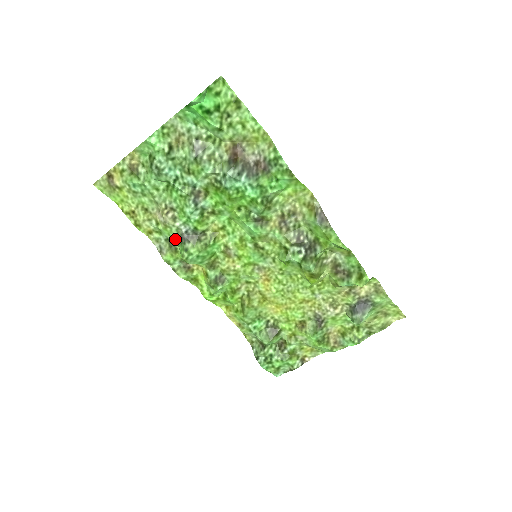
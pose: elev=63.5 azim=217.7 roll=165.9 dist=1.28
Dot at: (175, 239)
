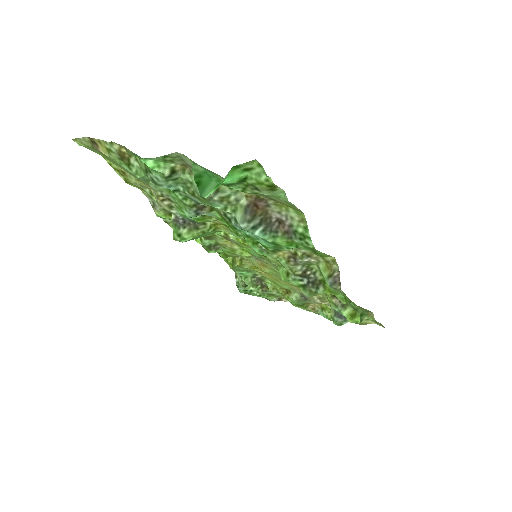
Dot at: occluded
